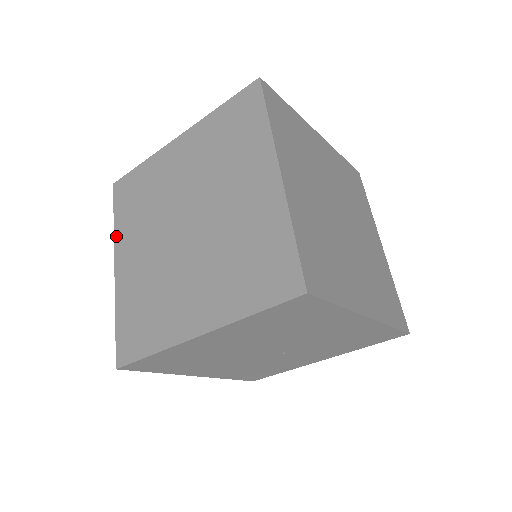
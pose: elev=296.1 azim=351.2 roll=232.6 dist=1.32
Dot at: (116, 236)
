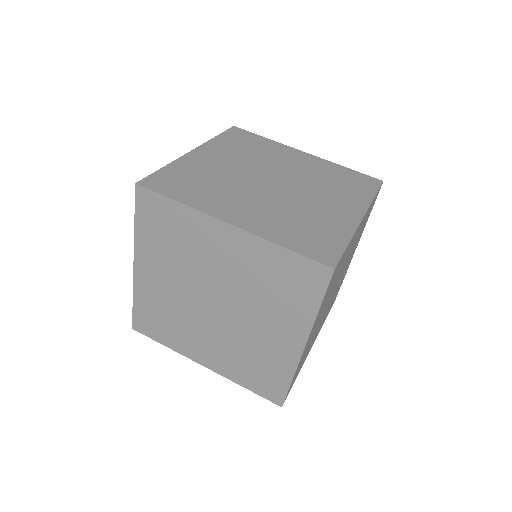
Dot at: (179, 351)
